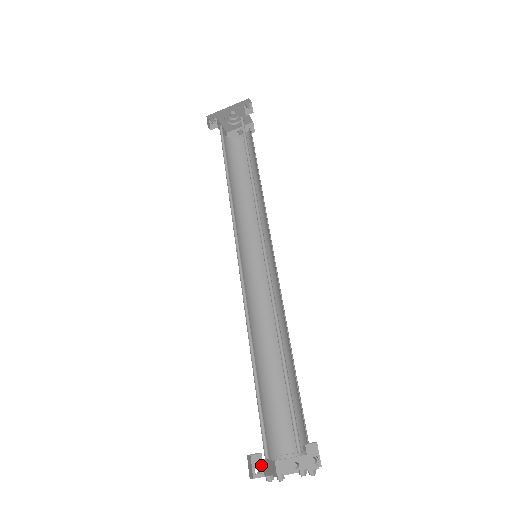
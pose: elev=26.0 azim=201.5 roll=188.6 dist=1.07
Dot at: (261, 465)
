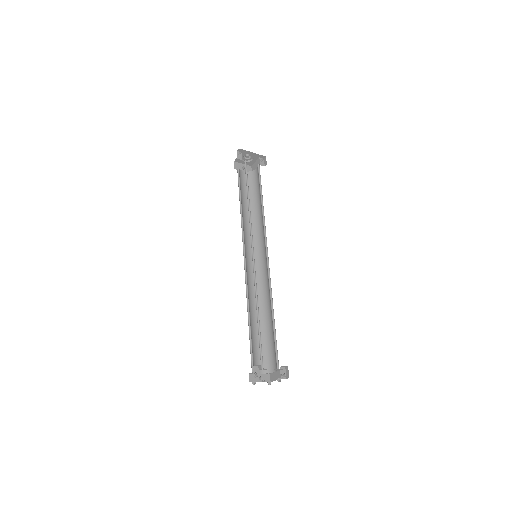
Dot at: (258, 372)
